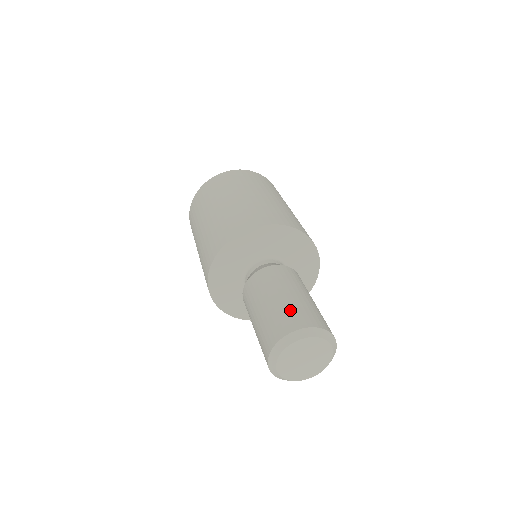
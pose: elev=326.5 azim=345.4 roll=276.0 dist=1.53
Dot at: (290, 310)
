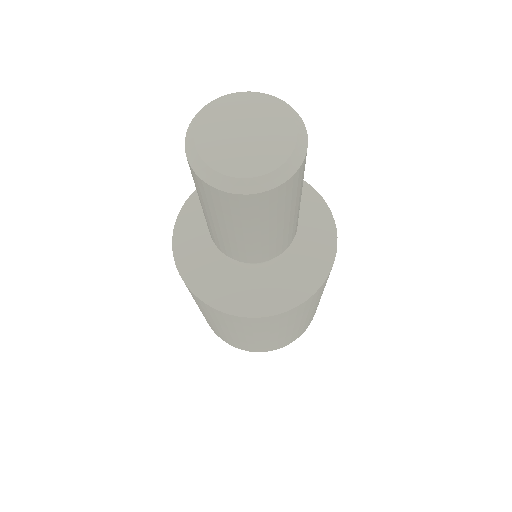
Dot at: occluded
